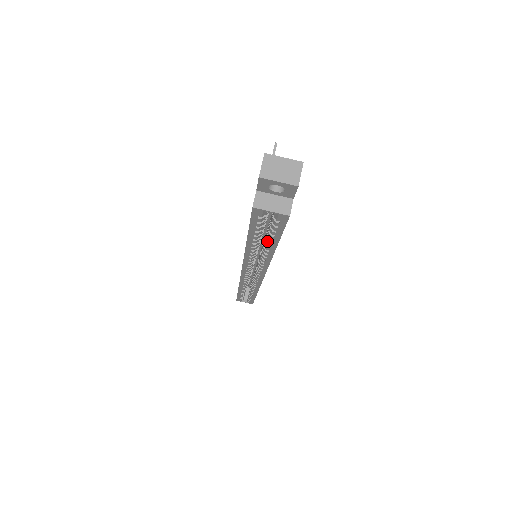
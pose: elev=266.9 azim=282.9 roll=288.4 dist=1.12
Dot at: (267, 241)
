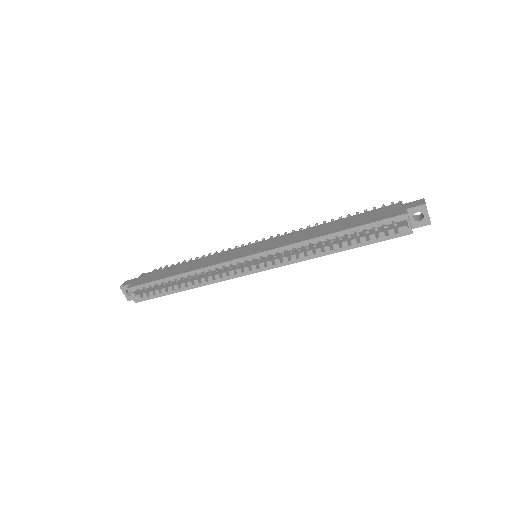
Dot at: (347, 242)
